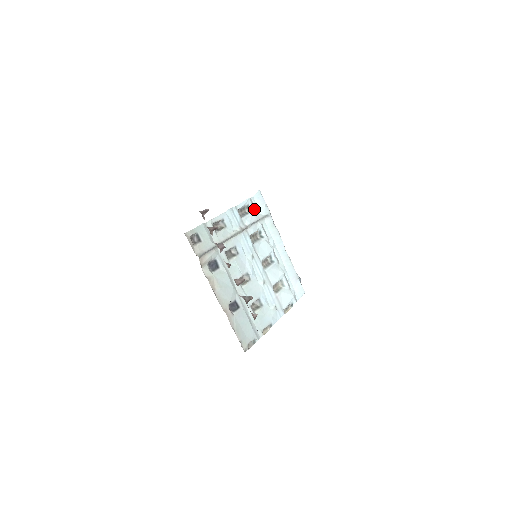
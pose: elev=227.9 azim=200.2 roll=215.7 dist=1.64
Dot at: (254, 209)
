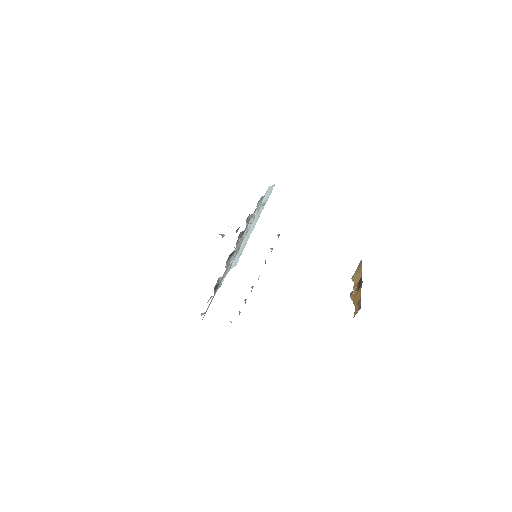
Dot at: occluded
